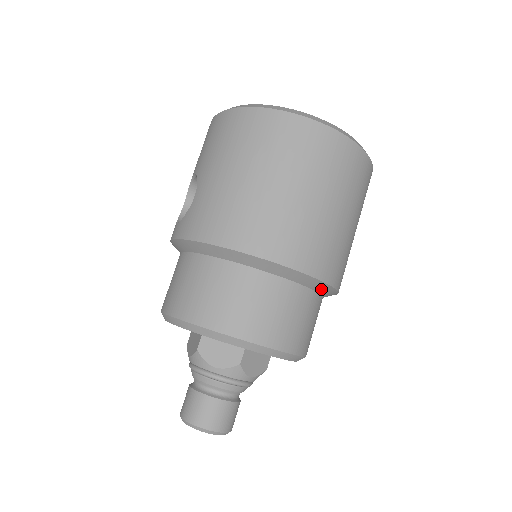
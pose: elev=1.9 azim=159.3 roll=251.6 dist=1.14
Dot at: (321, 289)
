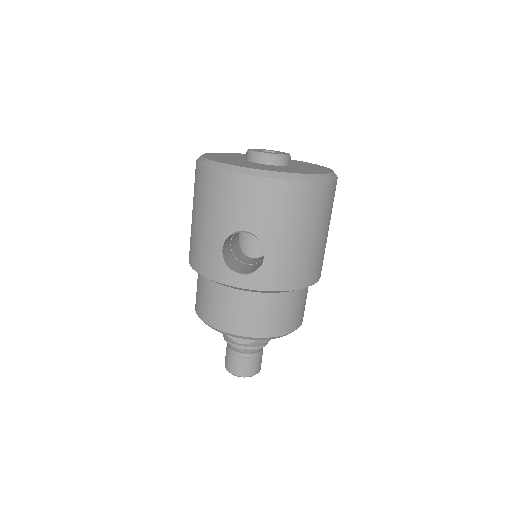
Dot at: occluded
